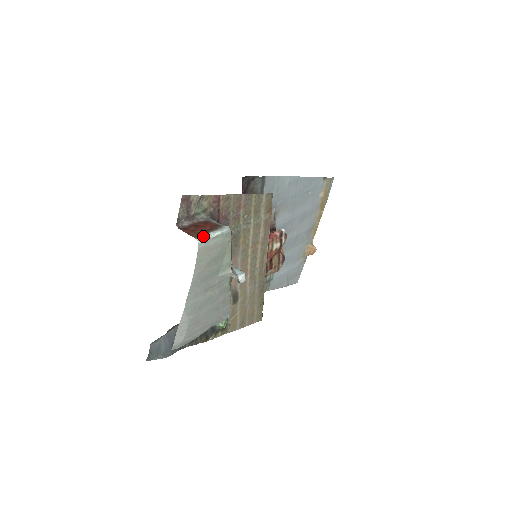
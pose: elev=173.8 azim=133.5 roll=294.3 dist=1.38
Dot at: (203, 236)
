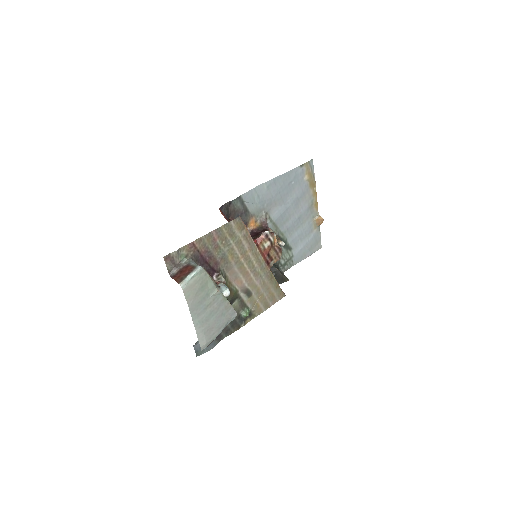
Dot at: (183, 280)
